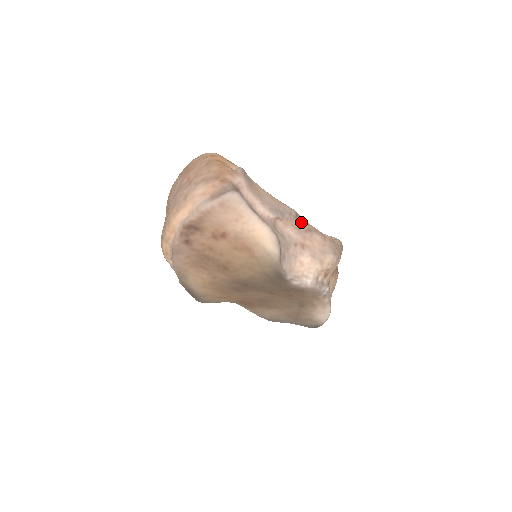
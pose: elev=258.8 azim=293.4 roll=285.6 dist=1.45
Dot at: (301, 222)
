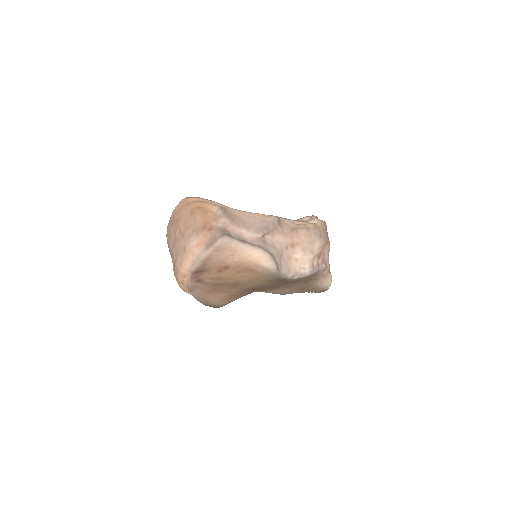
Dot at: (285, 225)
